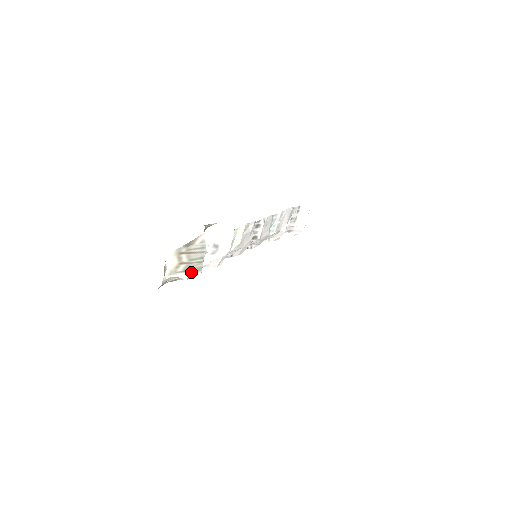
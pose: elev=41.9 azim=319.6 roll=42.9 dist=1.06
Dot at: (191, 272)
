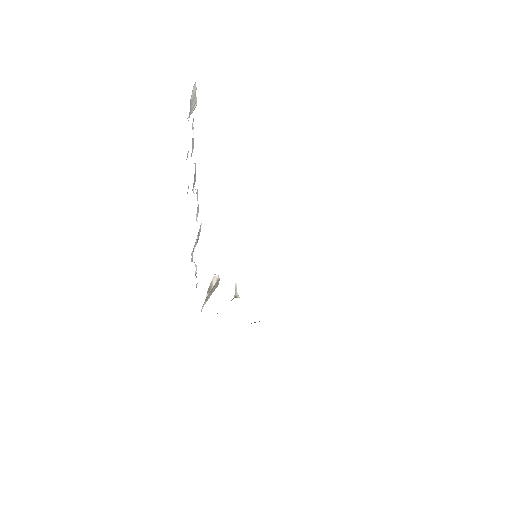
Dot at: occluded
